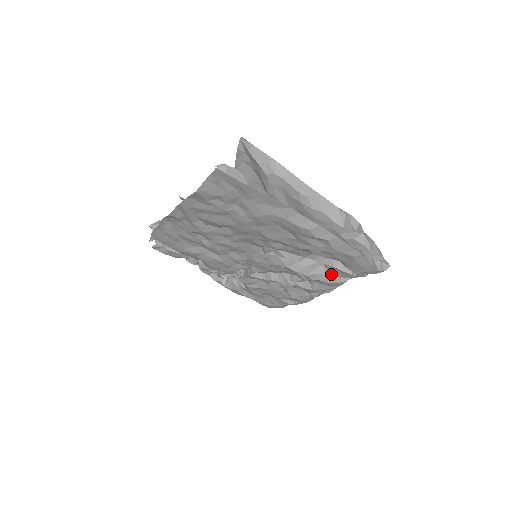
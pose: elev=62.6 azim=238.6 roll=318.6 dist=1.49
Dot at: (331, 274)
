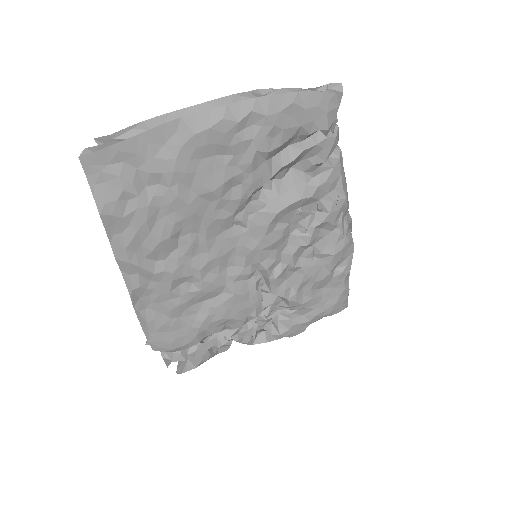
Dot at: (318, 171)
